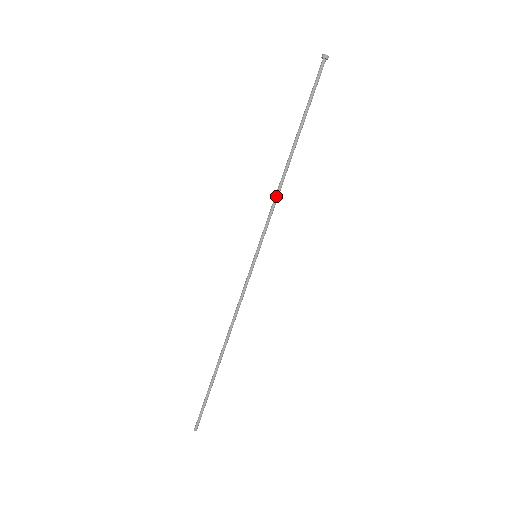
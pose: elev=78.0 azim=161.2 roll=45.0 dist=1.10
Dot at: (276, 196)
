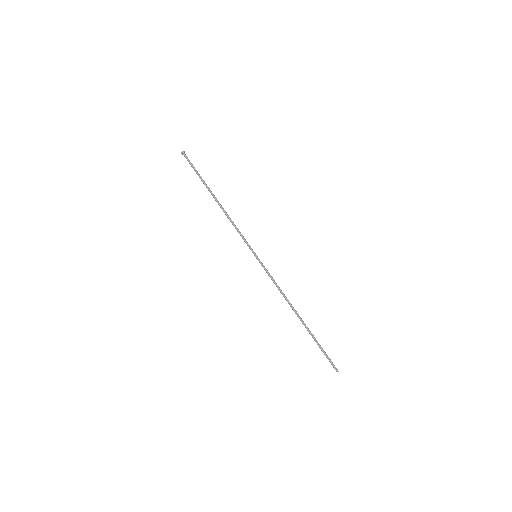
Dot at: (232, 222)
